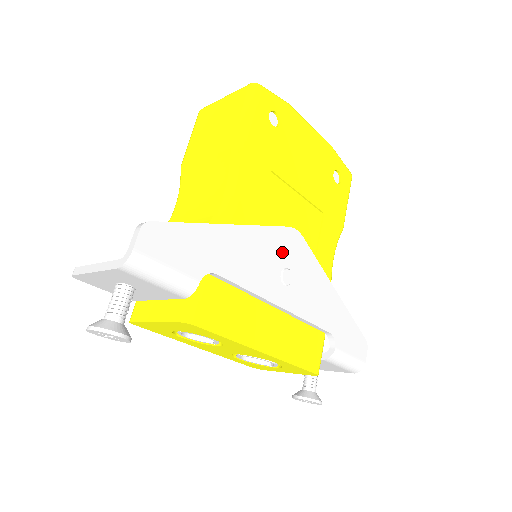
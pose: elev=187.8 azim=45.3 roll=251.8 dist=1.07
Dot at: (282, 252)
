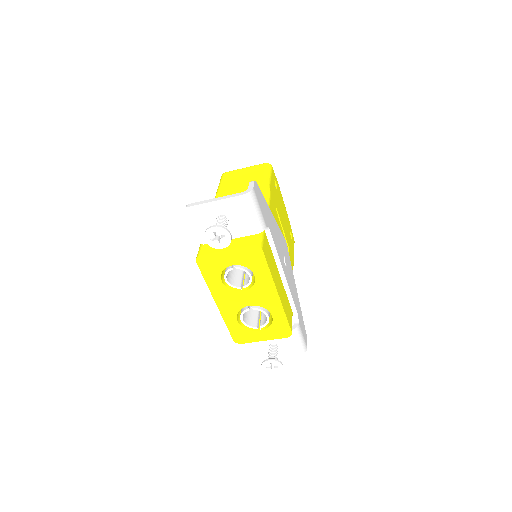
Dot at: (283, 247)
